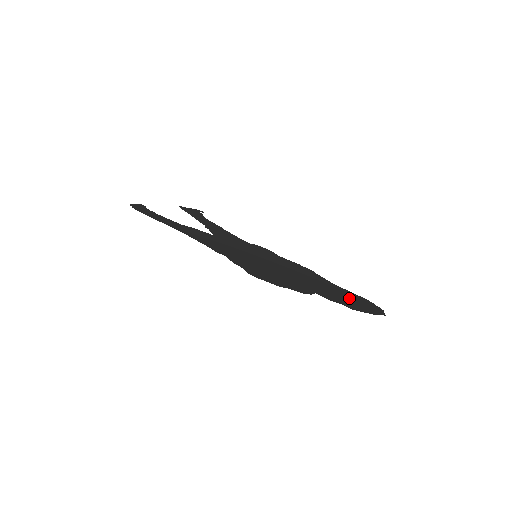
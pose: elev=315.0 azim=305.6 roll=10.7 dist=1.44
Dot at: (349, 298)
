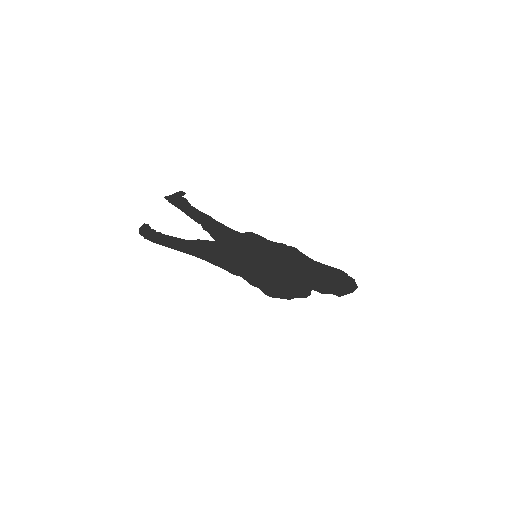
Dot at: (331, 279)
